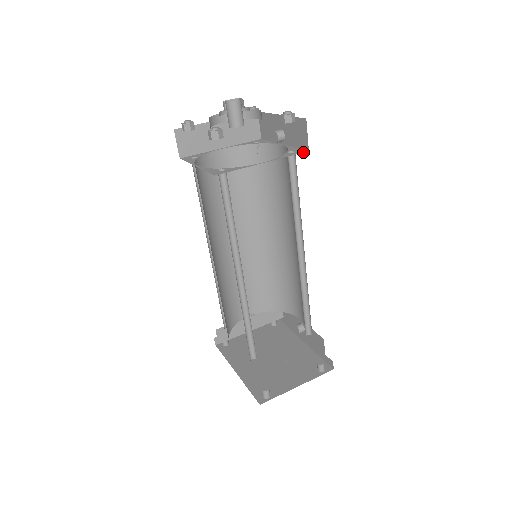
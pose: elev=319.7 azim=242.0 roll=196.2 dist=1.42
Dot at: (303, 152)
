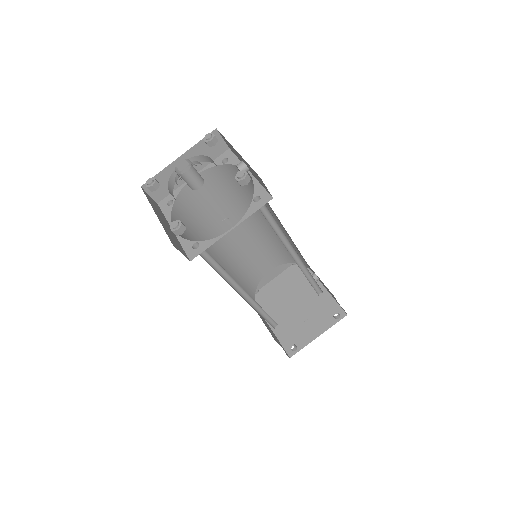
Dot at: (267, 202)
